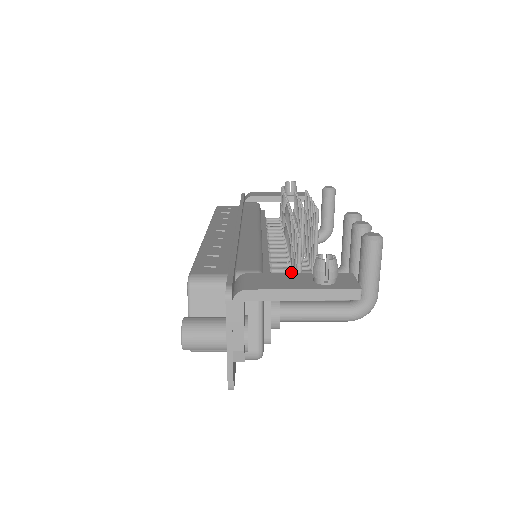
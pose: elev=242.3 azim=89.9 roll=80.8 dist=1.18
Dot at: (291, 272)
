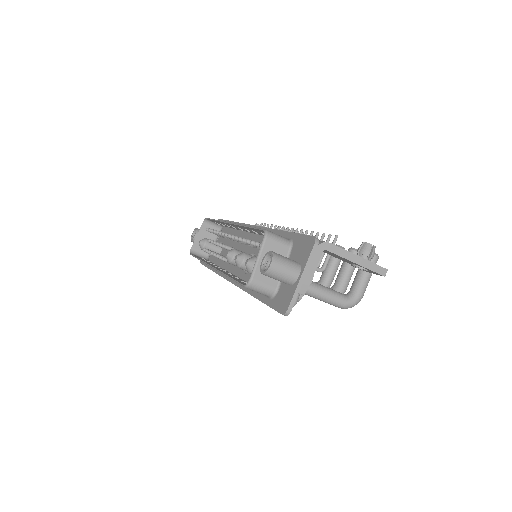
Dot at: occluded
